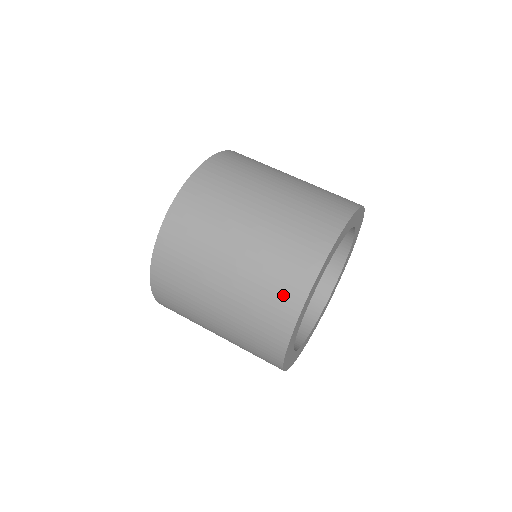
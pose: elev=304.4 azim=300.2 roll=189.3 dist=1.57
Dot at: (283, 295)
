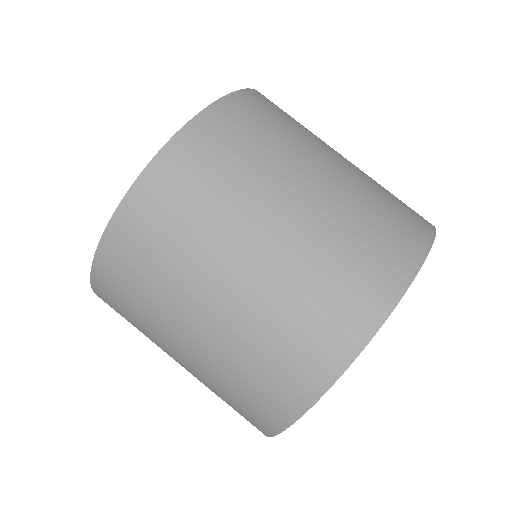
Dot at: (304, 359)
